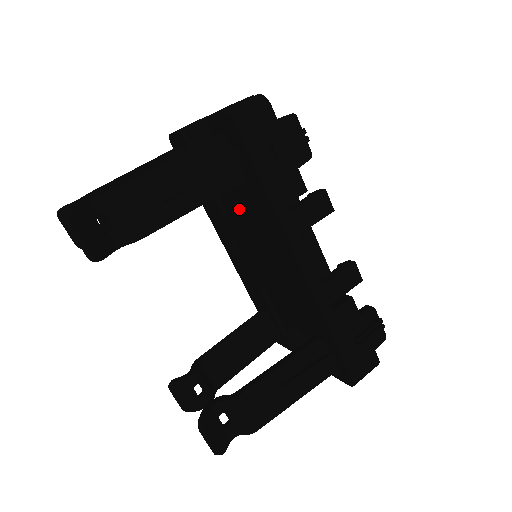
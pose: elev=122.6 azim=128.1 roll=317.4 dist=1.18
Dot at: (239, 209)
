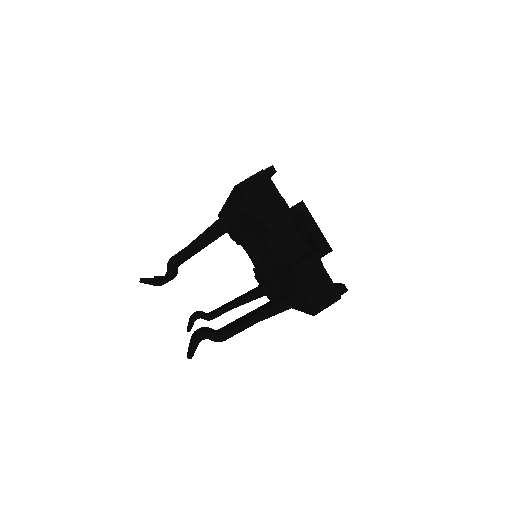
Dot at: (267, 256)
